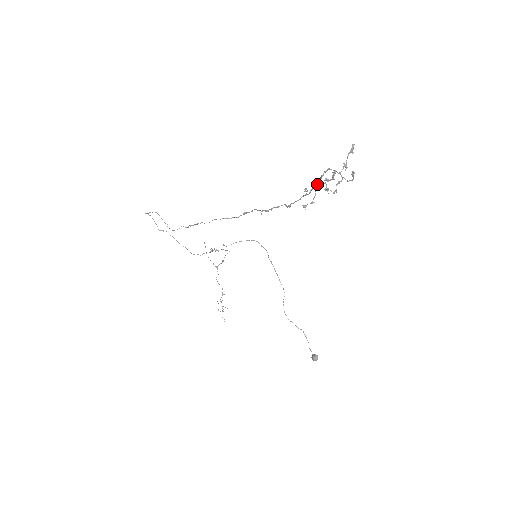
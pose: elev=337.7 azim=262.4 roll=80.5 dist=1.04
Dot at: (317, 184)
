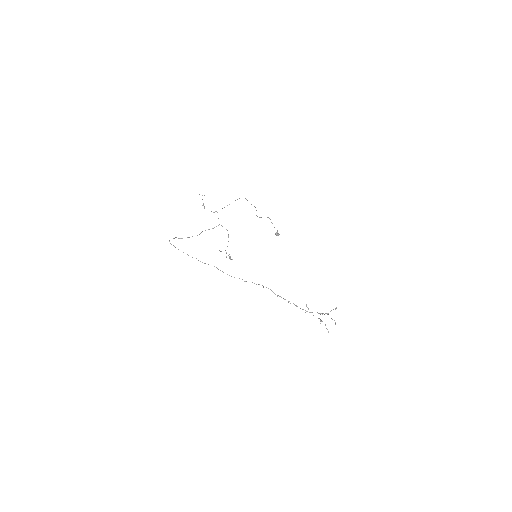
Dot at: occluded
